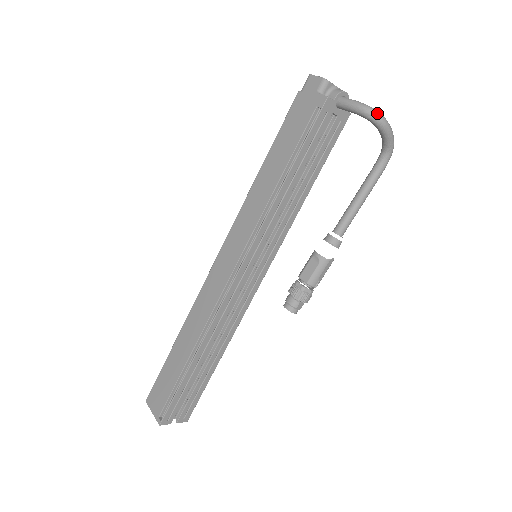
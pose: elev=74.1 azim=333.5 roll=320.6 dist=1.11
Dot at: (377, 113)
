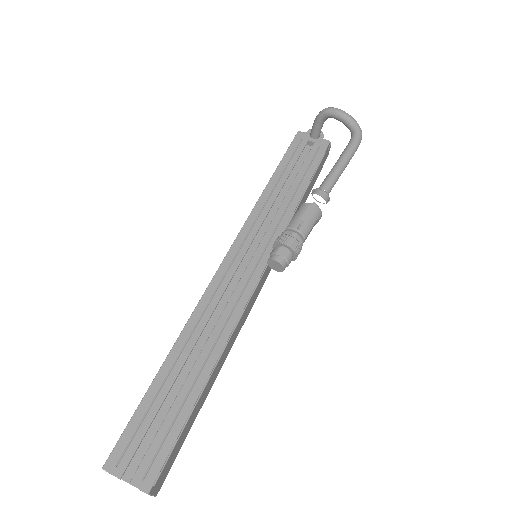
Dot at: (327, 108)
